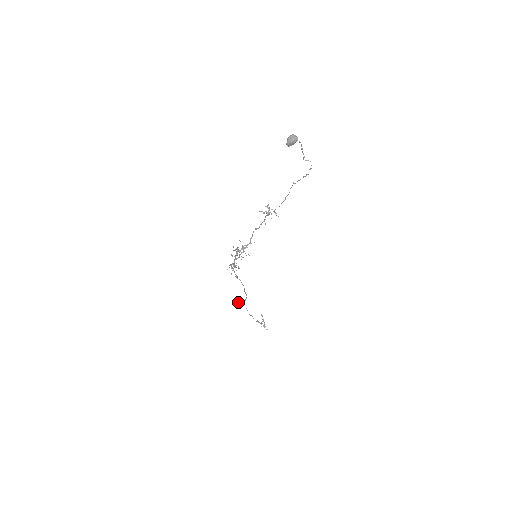
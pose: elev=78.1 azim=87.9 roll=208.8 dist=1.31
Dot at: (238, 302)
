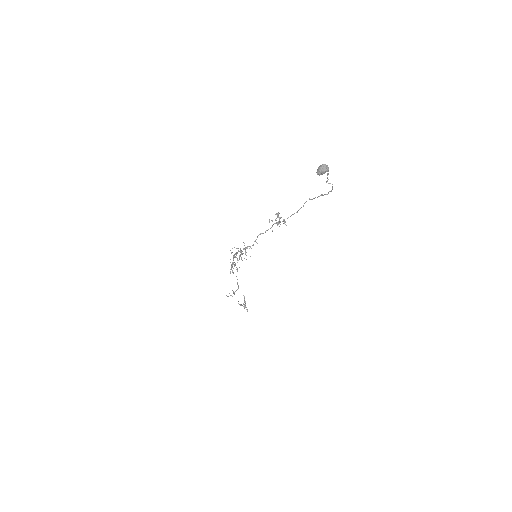
Dot at: occluded
